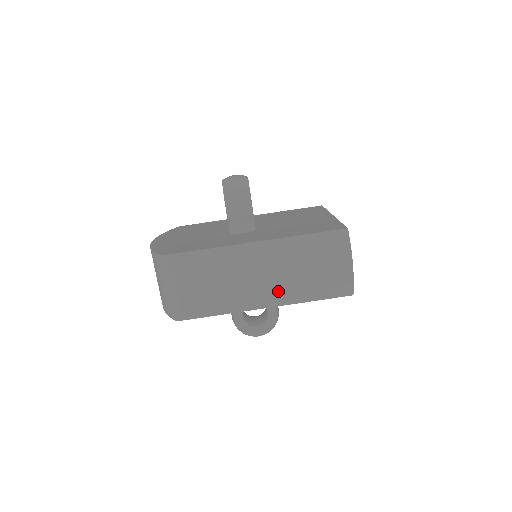
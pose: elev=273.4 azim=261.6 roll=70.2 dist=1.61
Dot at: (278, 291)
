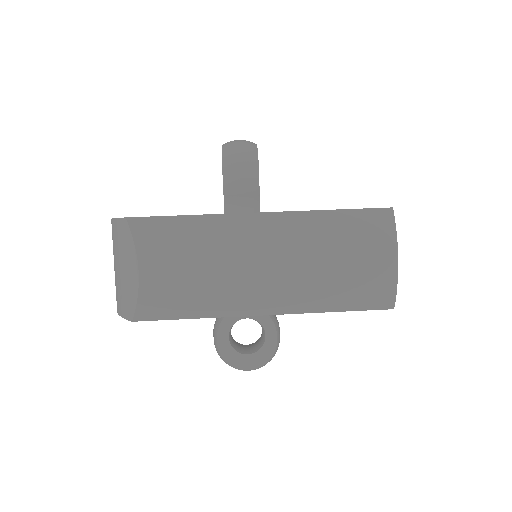
Dot at: (286, 288)
